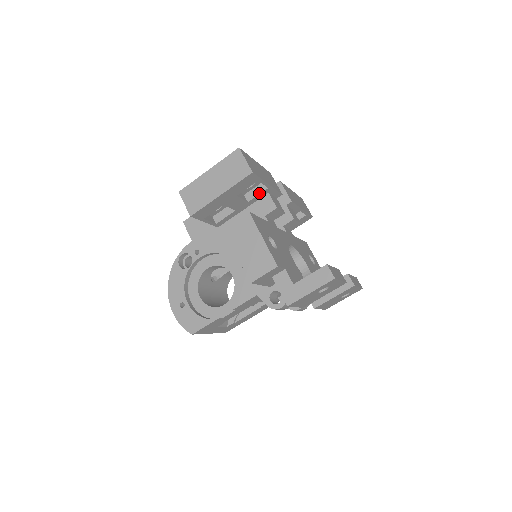
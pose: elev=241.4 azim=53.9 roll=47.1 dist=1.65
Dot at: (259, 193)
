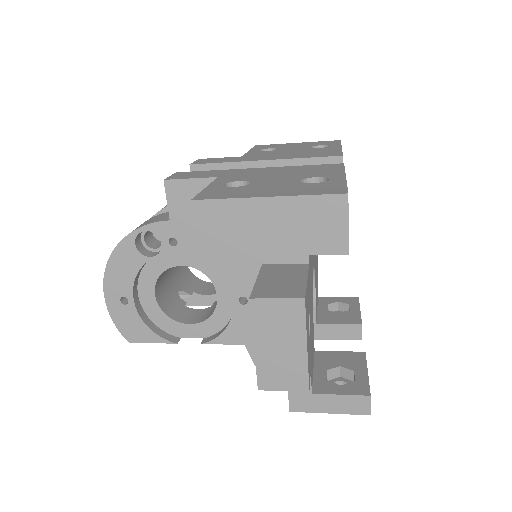
Dot at: occluded
